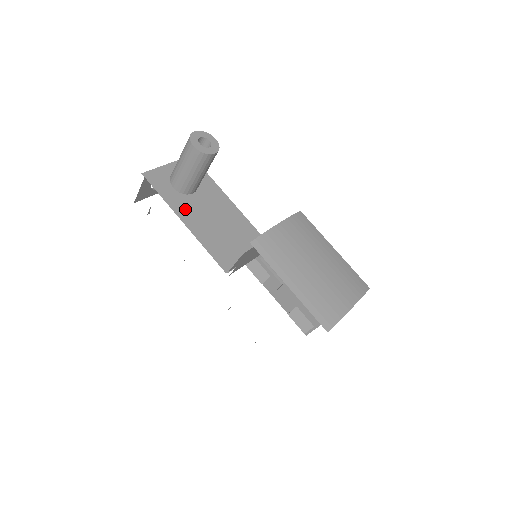
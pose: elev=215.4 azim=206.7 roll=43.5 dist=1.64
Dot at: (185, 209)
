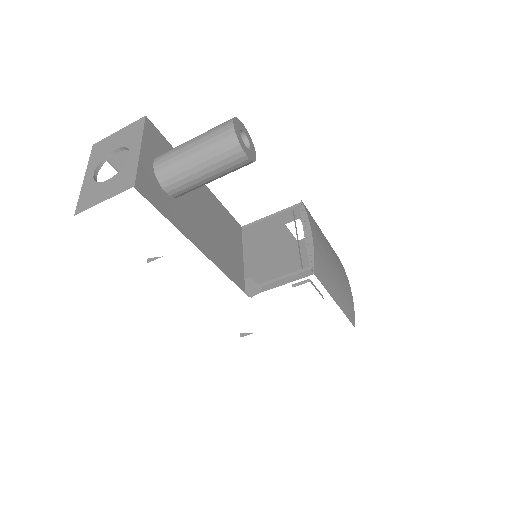
Dot at: (189, 224)
